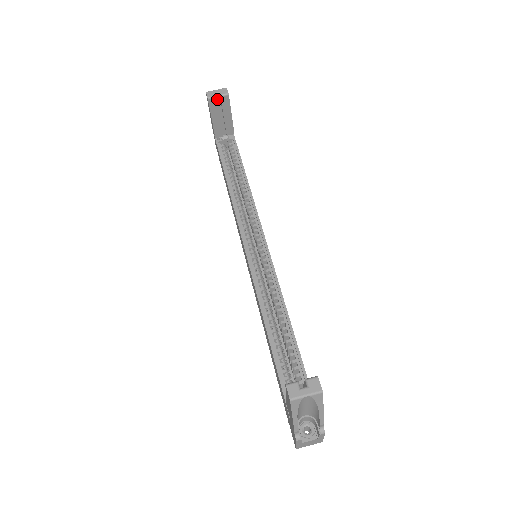
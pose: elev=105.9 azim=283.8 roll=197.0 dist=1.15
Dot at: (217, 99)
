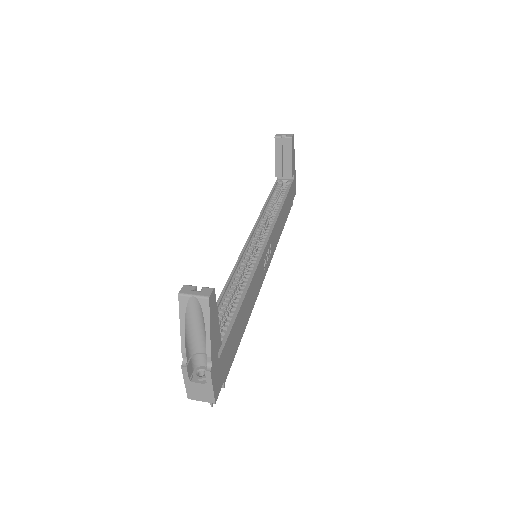
Dot at: (283, 141)
